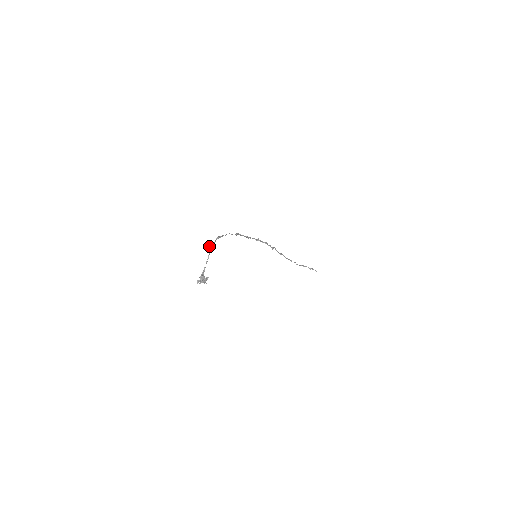
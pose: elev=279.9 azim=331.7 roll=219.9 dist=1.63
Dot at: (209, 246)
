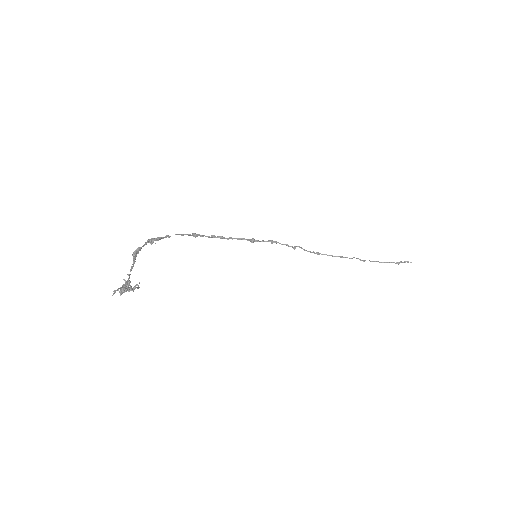
Dot at: (134, 252)
